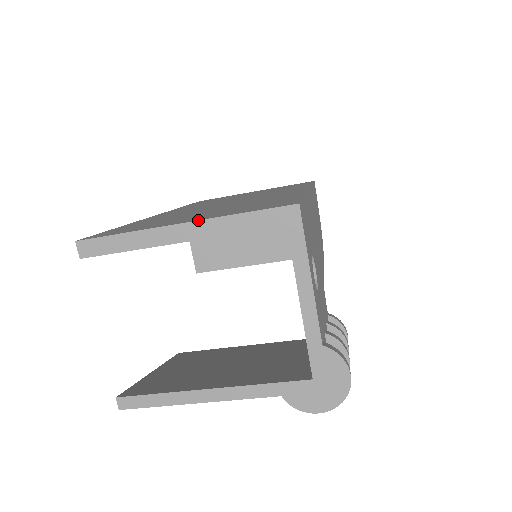
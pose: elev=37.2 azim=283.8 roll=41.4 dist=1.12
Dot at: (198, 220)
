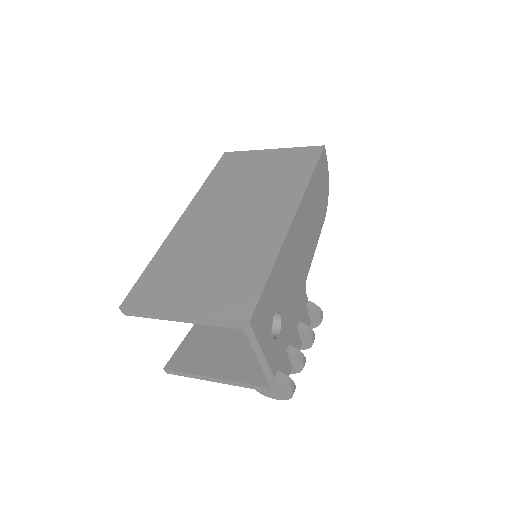
Dot at: (189, 315)
